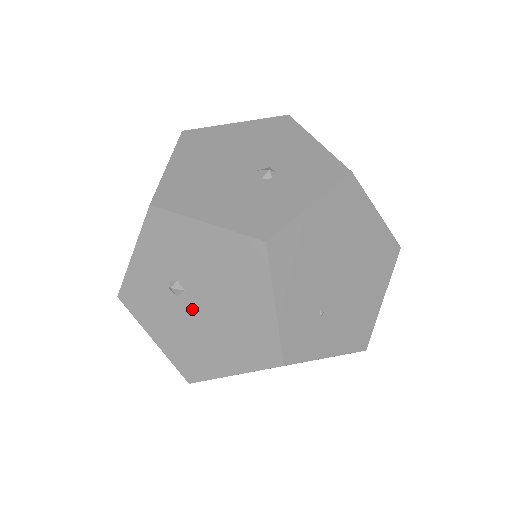
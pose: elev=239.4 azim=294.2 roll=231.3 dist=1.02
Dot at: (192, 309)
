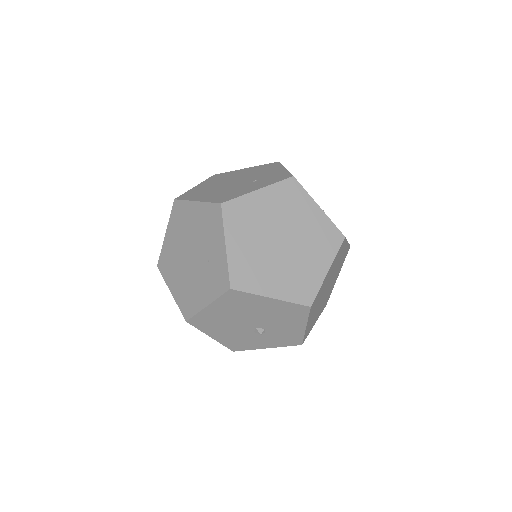
Dot at: occluded
